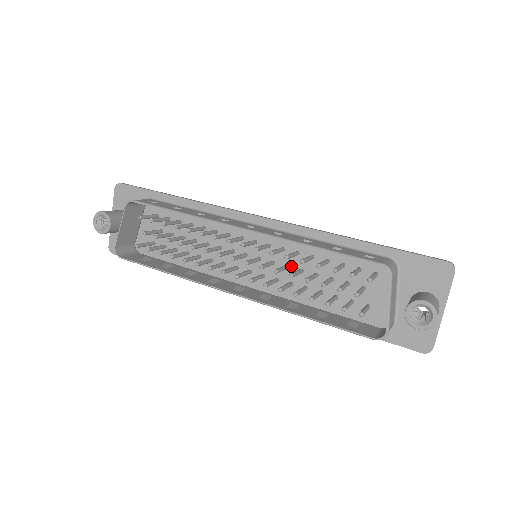
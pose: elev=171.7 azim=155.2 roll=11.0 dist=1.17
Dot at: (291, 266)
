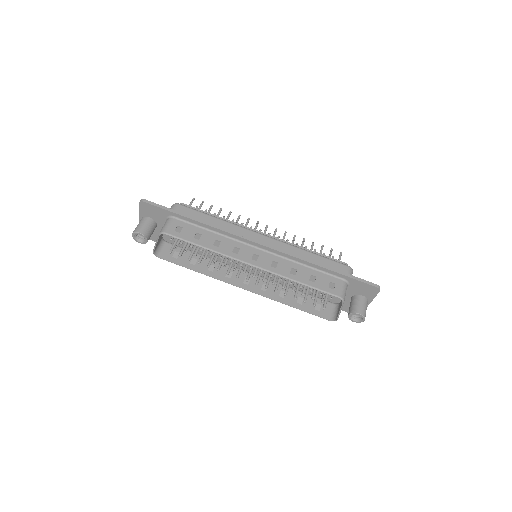
Dot at: occluded
